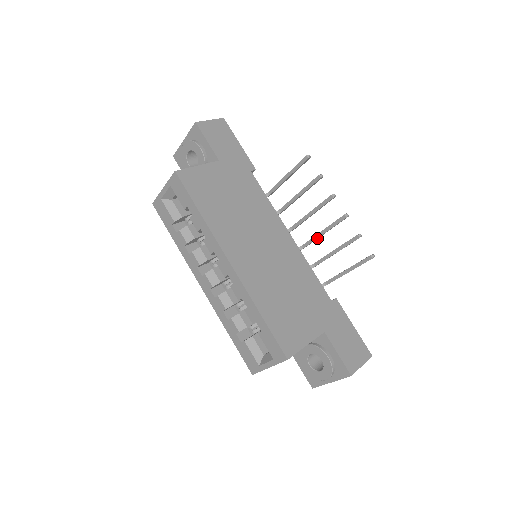
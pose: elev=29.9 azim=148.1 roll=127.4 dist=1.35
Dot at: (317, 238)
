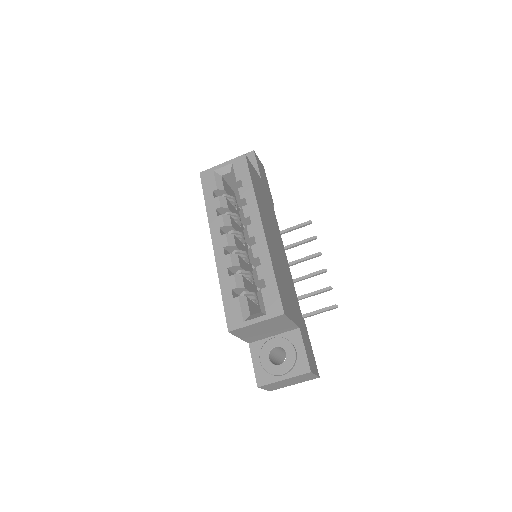
Dot at: occluded
